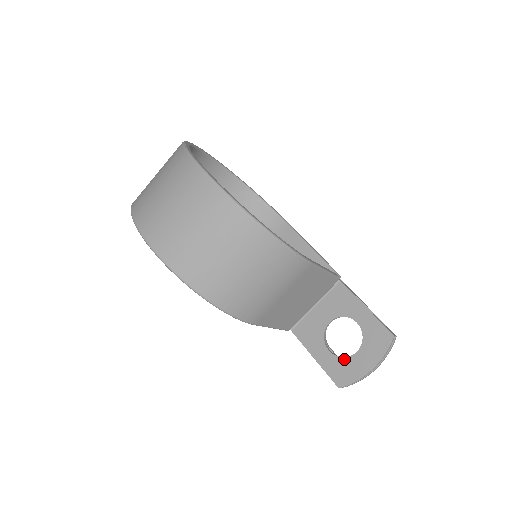
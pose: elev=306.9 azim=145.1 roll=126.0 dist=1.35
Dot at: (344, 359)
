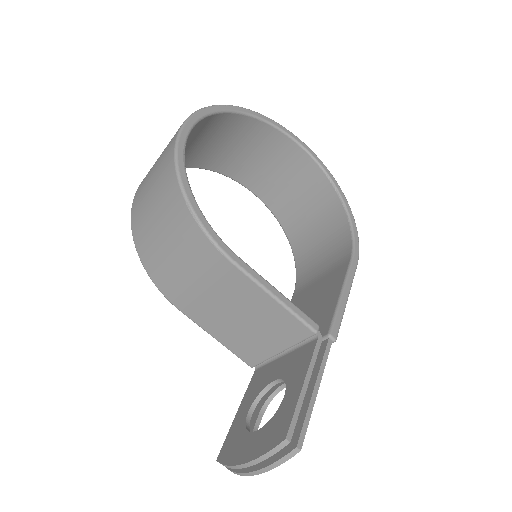
Dot at: (244, 431)
